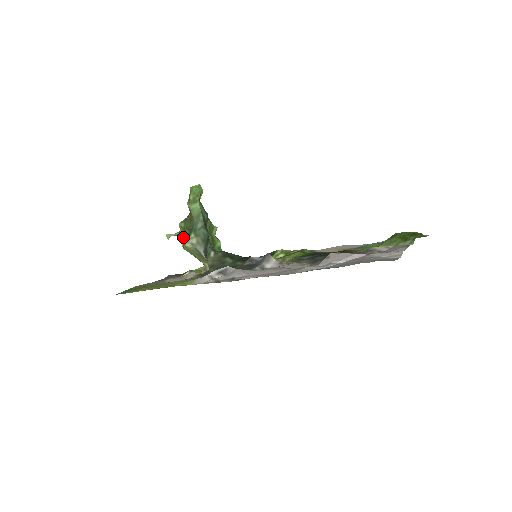
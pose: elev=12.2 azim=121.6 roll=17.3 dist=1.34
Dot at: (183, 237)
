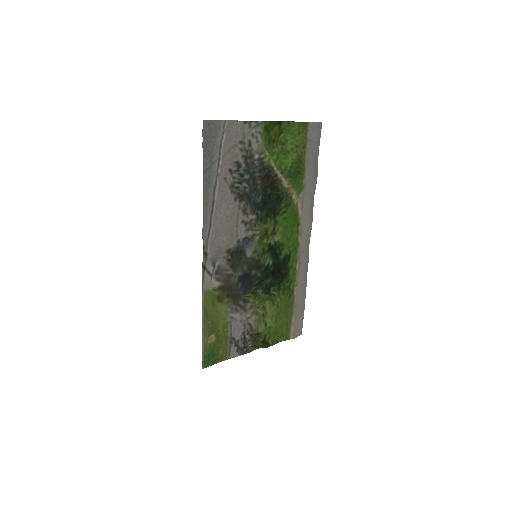
Dot at: occluded
